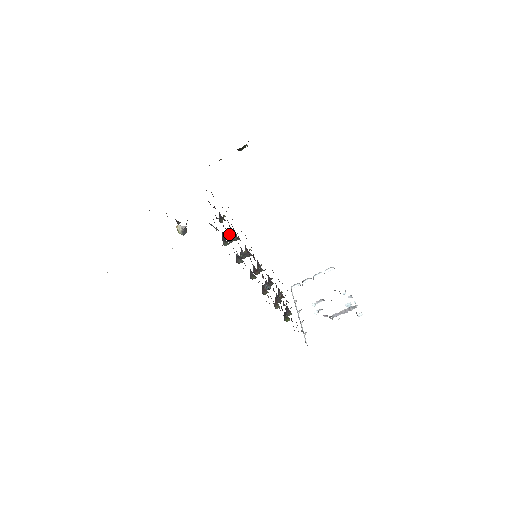
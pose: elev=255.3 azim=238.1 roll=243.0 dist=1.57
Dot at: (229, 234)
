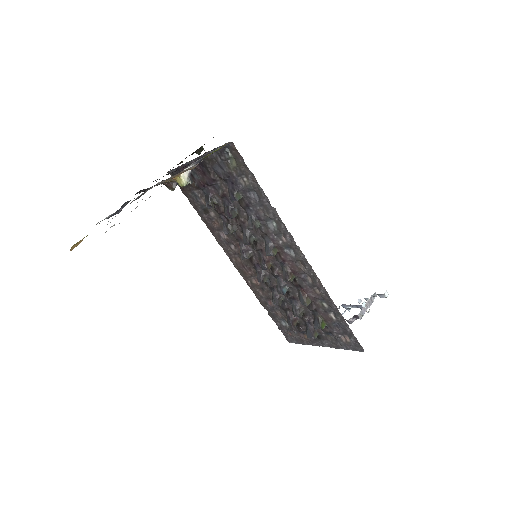
Dot at: (230, 204)
